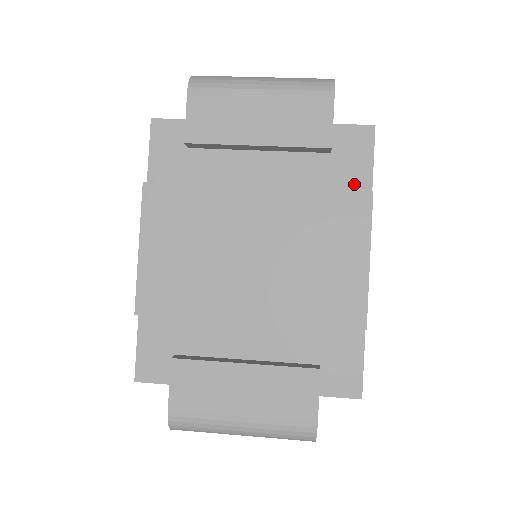
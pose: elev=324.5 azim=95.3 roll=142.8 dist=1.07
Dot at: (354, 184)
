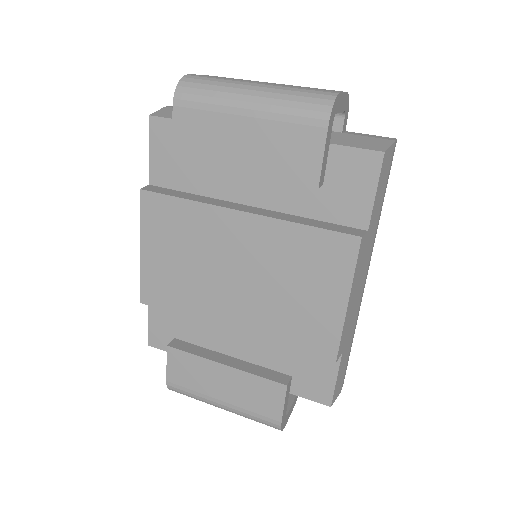
Dot at: (350, 216)
